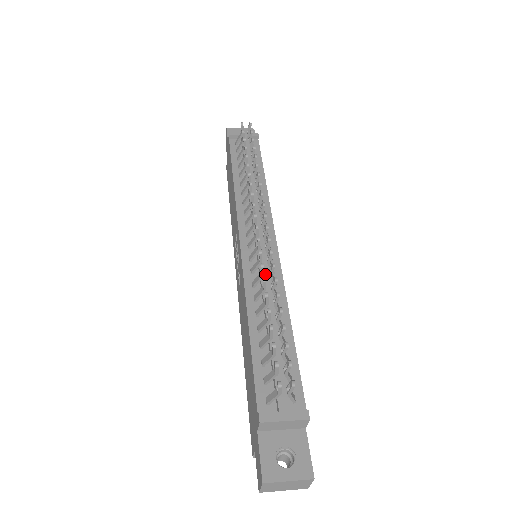
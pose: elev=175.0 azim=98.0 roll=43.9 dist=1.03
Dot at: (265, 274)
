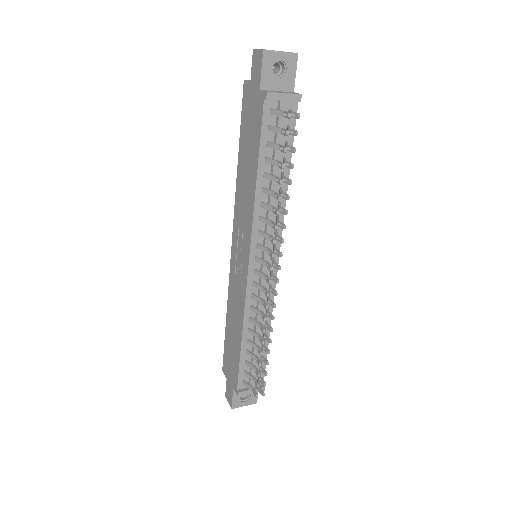
Dot at: occluded
